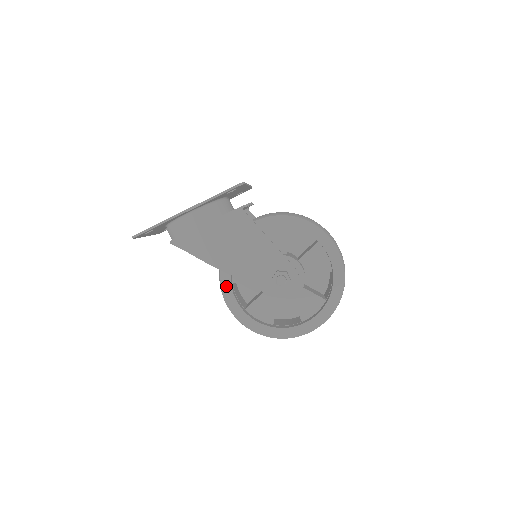
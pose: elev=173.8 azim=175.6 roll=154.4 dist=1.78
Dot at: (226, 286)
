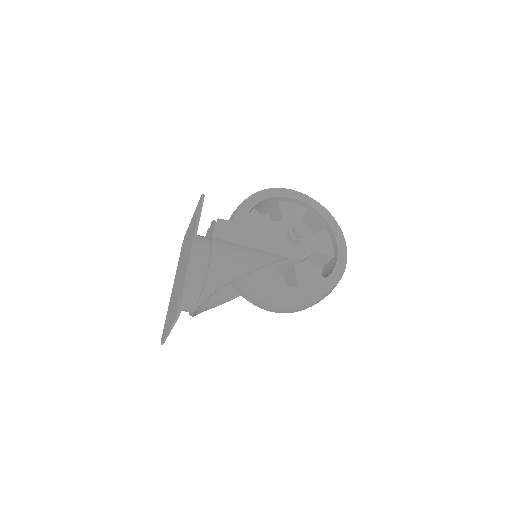
Dot at: (272, 285)
